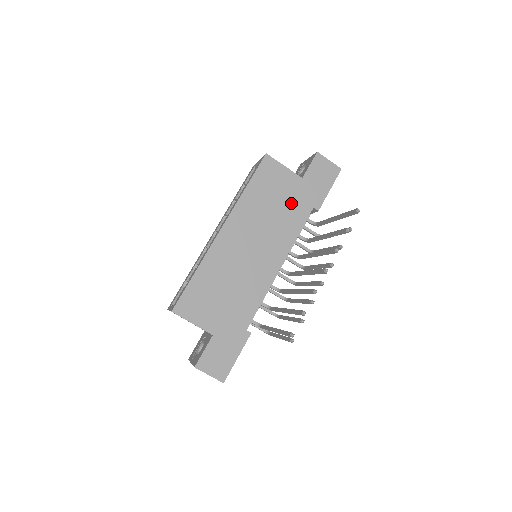
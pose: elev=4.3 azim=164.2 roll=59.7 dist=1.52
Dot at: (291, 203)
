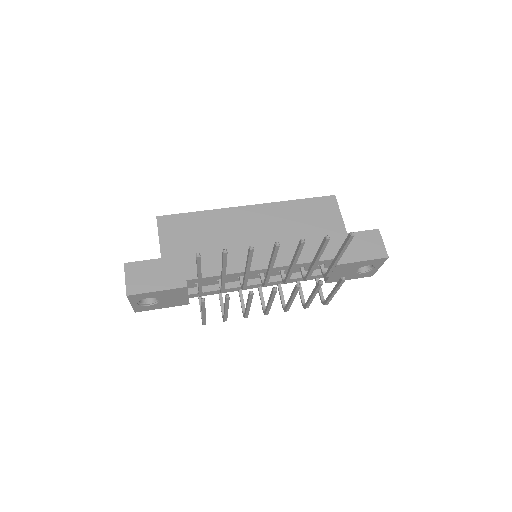
Dot at: (320, 239)
